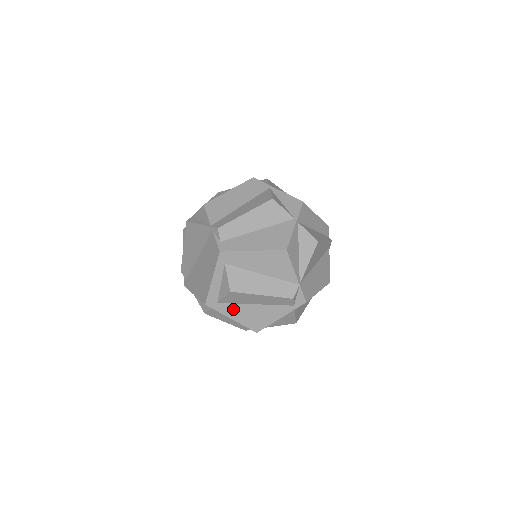
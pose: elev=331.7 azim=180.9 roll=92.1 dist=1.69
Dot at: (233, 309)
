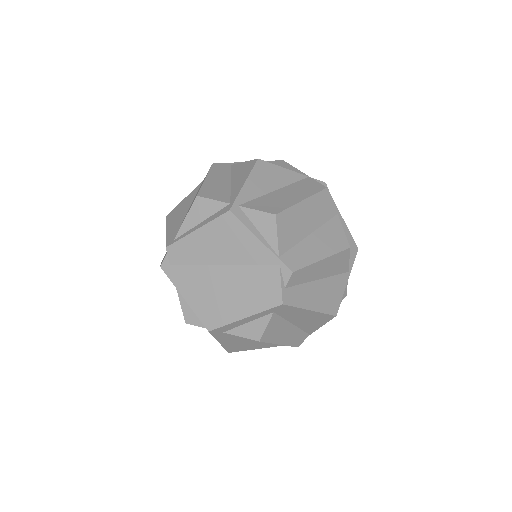
Dot at: (231, 338)
